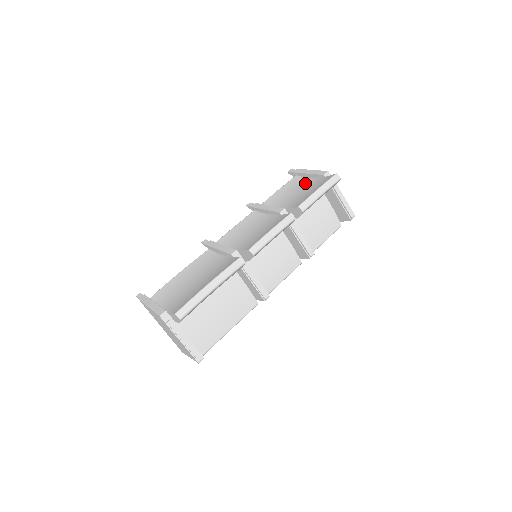
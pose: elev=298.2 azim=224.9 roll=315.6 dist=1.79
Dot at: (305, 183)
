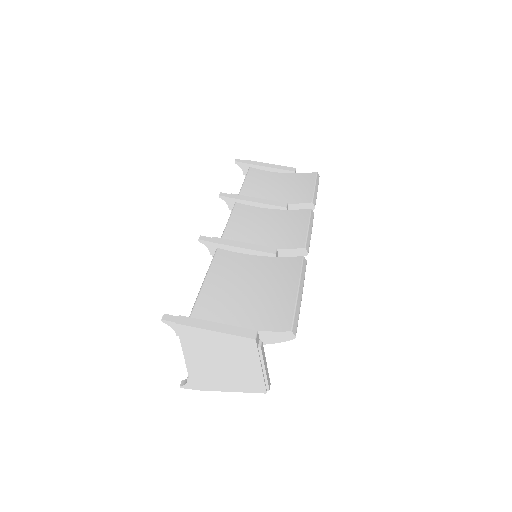
Dot at: (275, 177)
